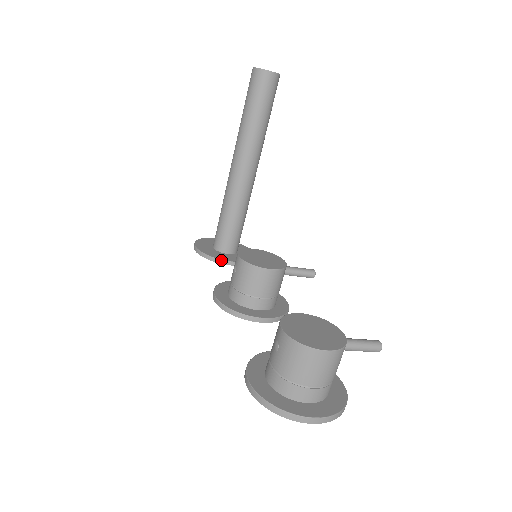
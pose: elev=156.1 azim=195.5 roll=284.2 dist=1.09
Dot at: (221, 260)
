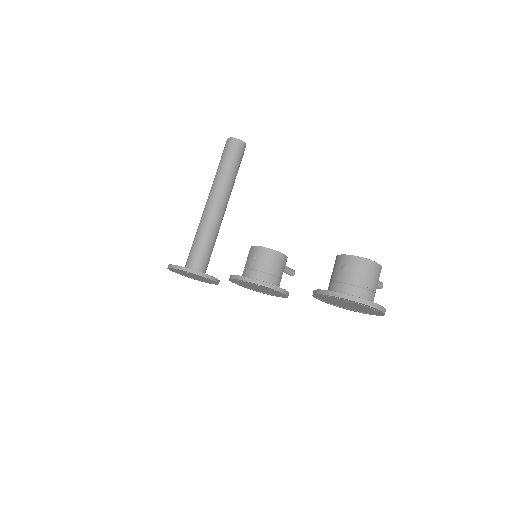
Dot at: (204, 274)
